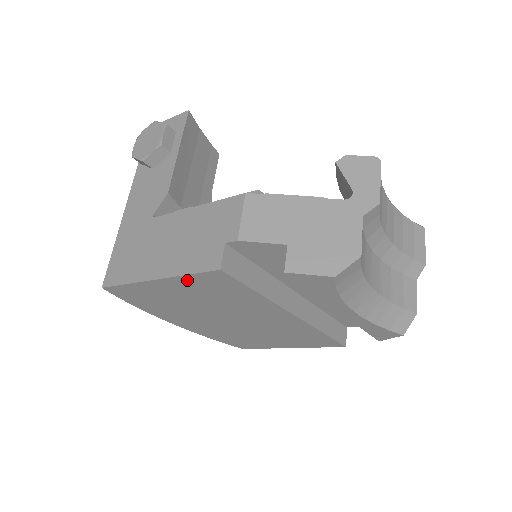
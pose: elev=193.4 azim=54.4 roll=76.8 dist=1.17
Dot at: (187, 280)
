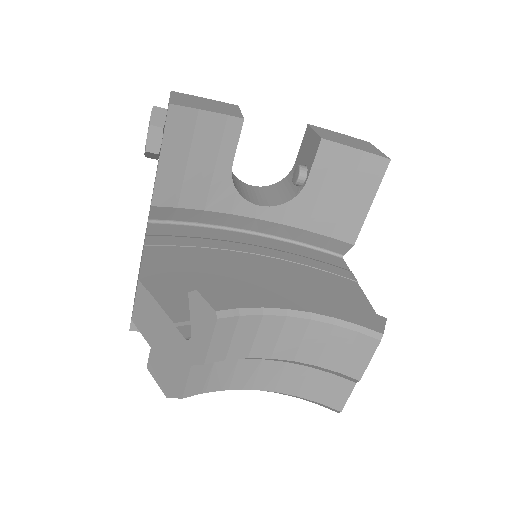
Dot at: occluded
